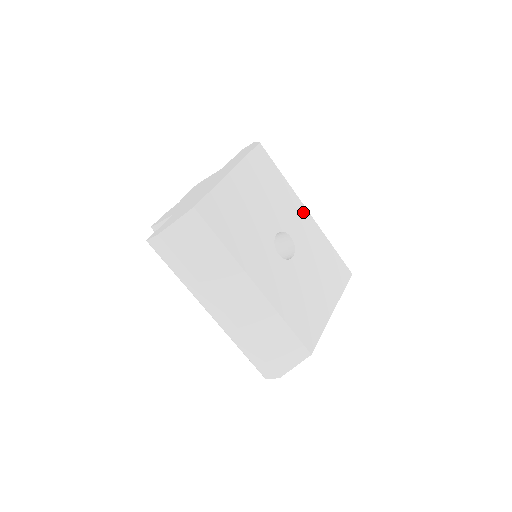
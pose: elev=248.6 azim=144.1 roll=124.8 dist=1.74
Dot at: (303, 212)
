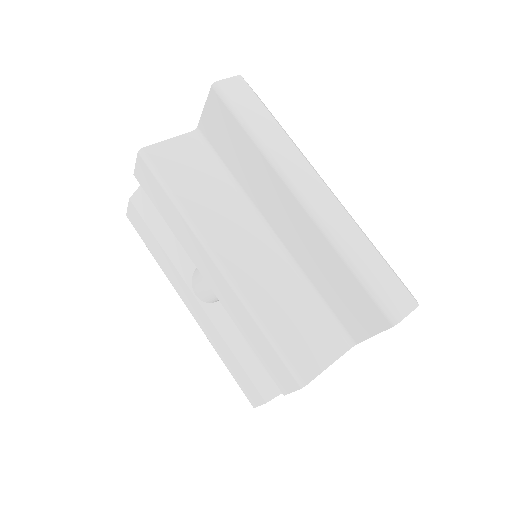
Dot at: occluded
